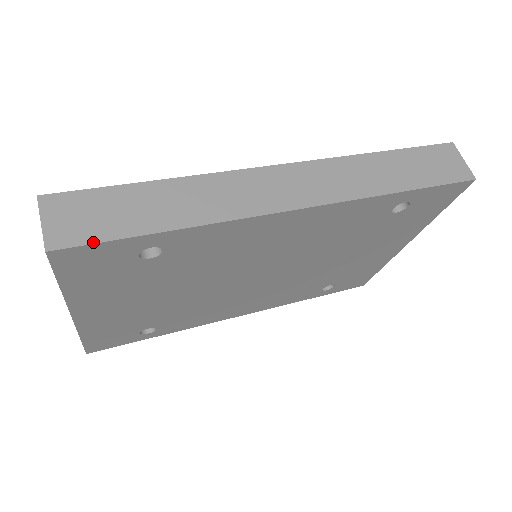
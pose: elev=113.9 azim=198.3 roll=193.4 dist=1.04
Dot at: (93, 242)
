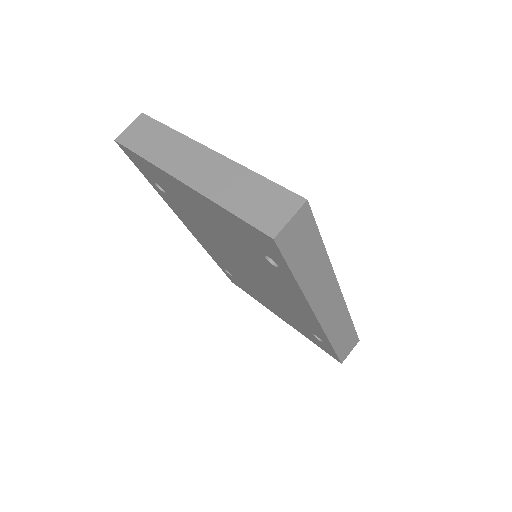
Dot at: (284, 255)
